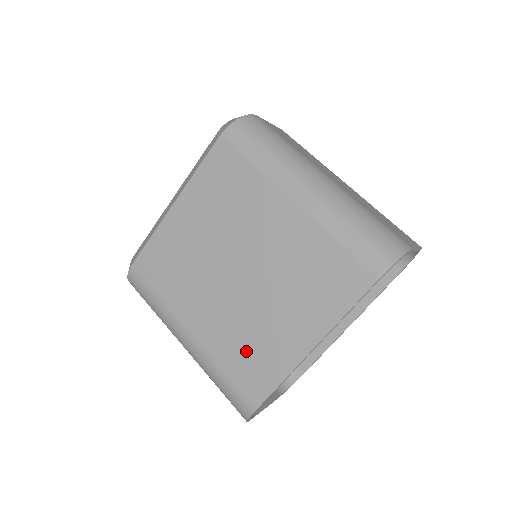
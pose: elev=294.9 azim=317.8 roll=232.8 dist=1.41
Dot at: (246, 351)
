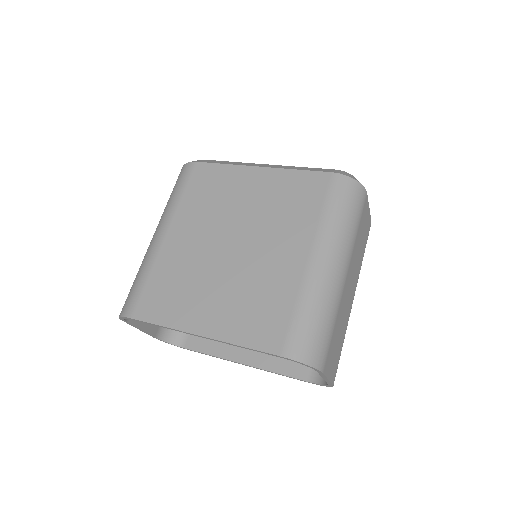
Dot at: (173, 285)
